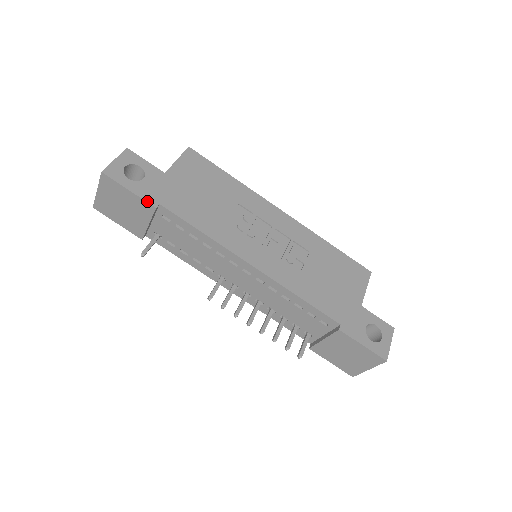
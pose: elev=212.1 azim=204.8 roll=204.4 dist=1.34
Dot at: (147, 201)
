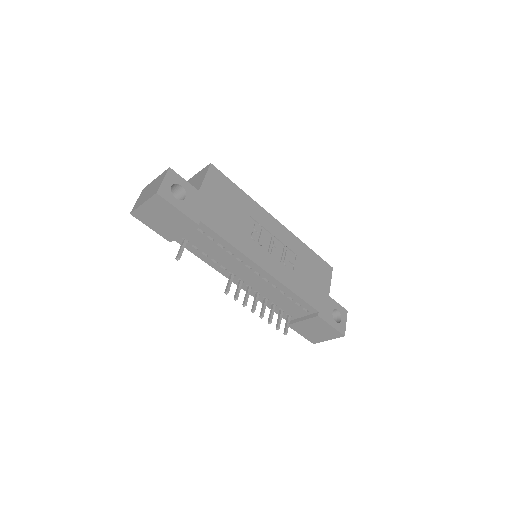
Dot at: (192, 219)
